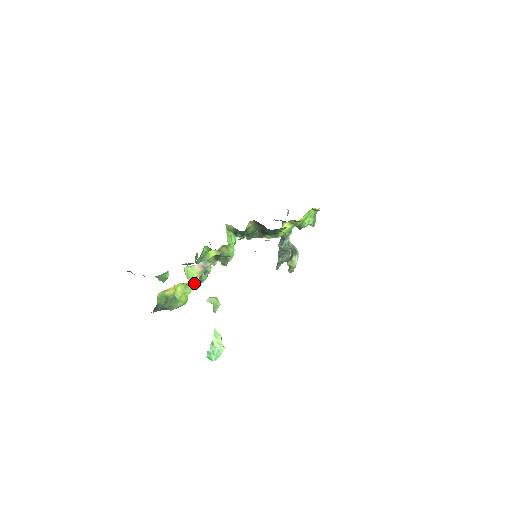
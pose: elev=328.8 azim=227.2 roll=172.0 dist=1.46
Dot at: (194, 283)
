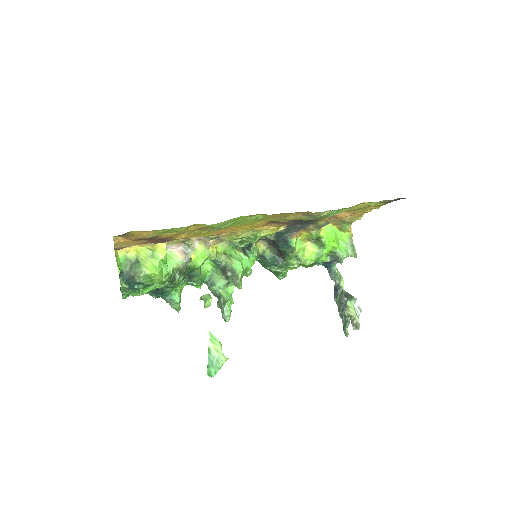
Dot at: (160, 251)
